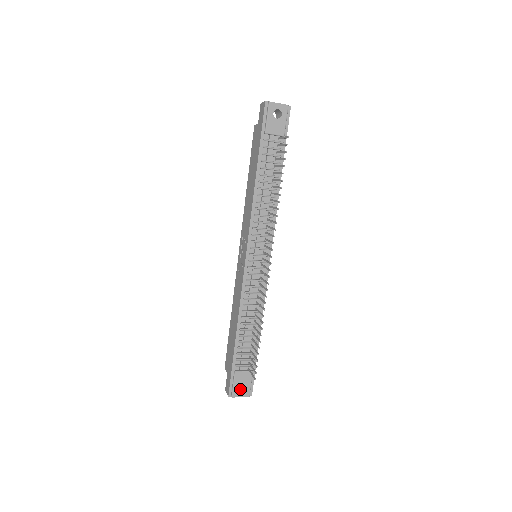
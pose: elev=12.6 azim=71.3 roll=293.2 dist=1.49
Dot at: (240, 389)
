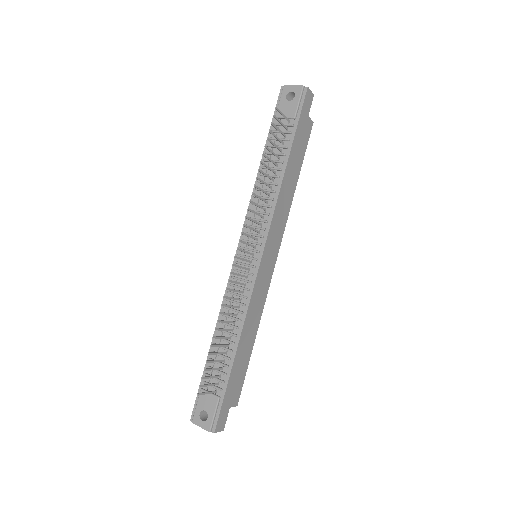
Dot at: occluded
